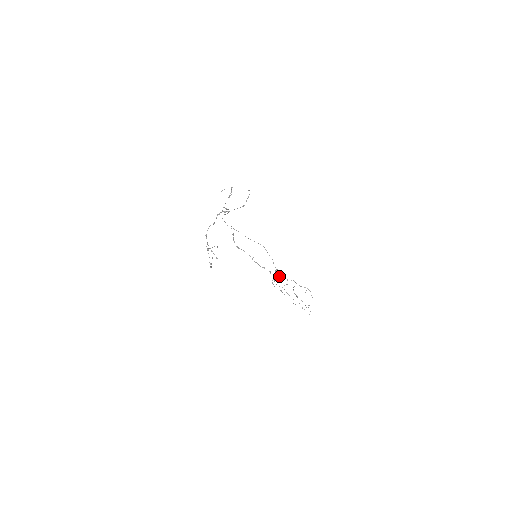
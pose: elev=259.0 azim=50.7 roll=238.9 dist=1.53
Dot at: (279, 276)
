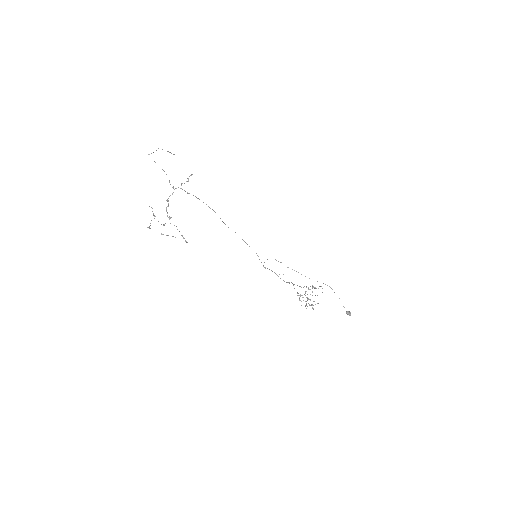
Dot at: occluded
